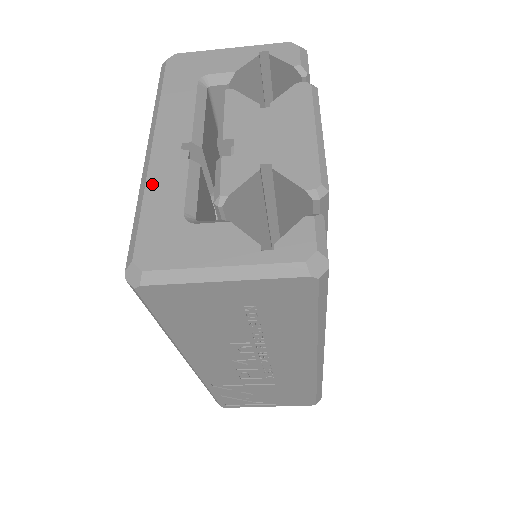
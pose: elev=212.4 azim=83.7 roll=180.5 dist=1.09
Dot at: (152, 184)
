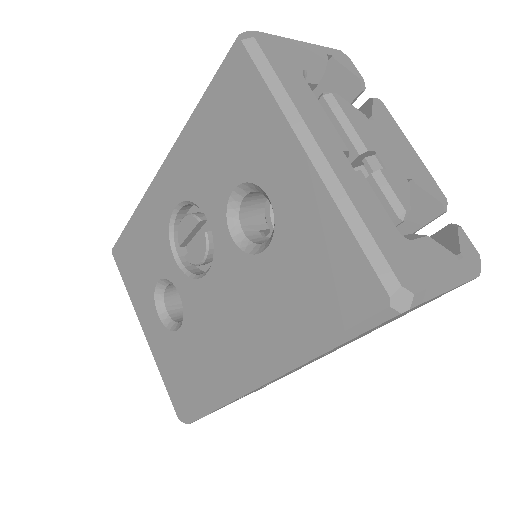
Dot at: (355, 198)
